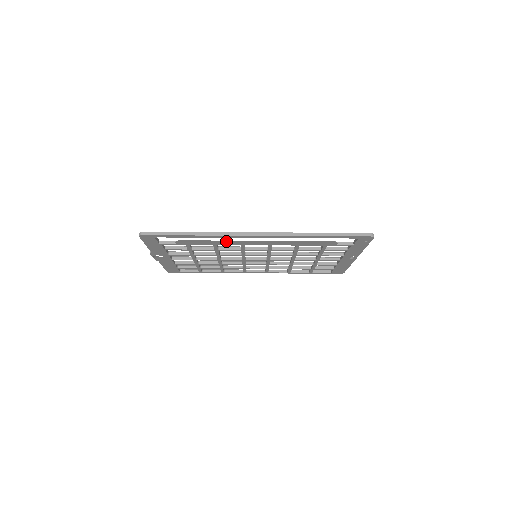
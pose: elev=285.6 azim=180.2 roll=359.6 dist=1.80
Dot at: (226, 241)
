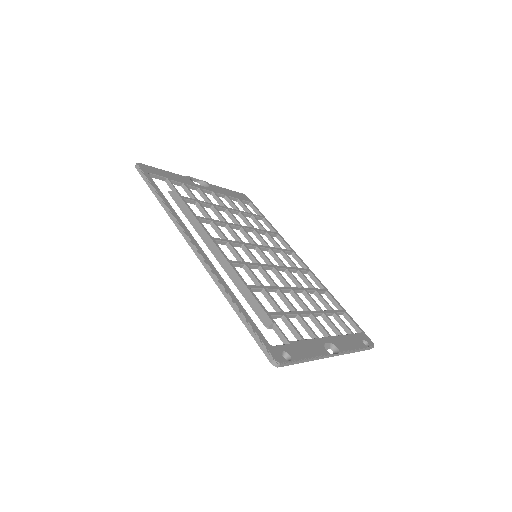
Dot at: (197, 226)
